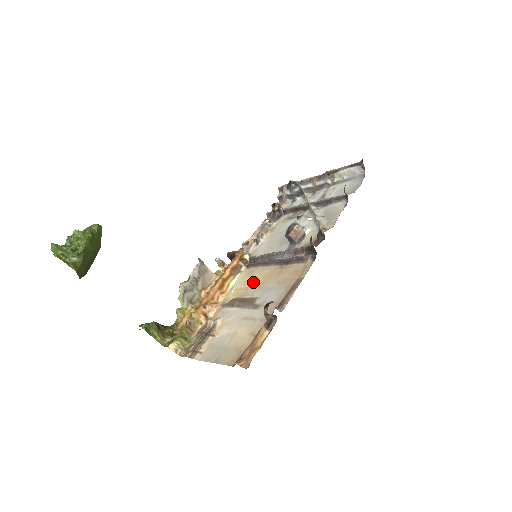
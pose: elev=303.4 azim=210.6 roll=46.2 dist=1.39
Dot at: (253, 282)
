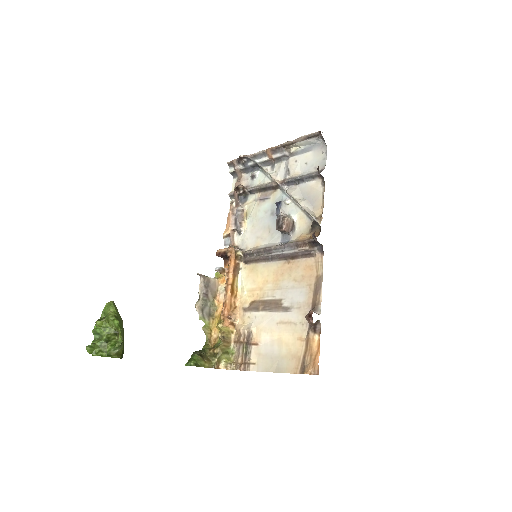
Dot at: (264, 281)
